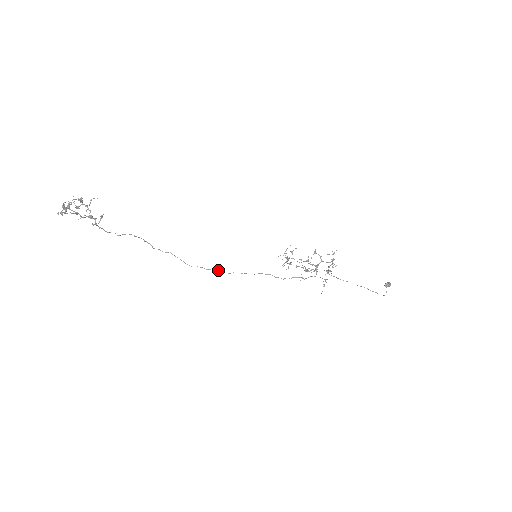
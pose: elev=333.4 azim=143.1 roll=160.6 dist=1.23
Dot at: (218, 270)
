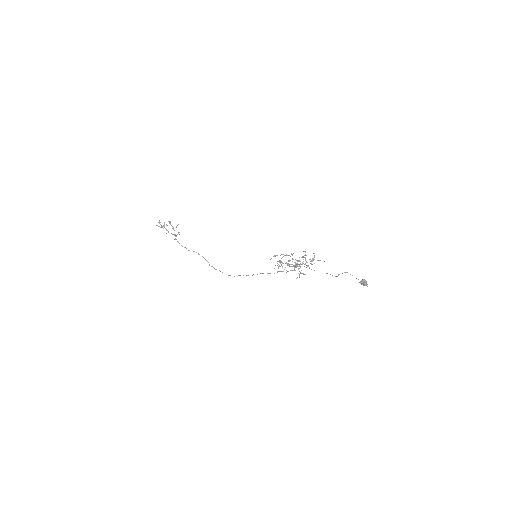
Dot at: (238, 275)
